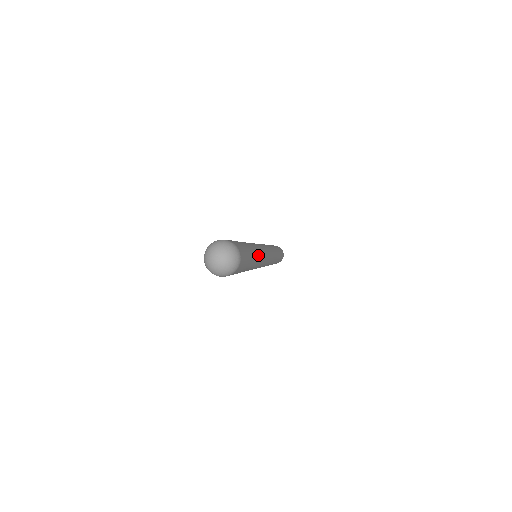
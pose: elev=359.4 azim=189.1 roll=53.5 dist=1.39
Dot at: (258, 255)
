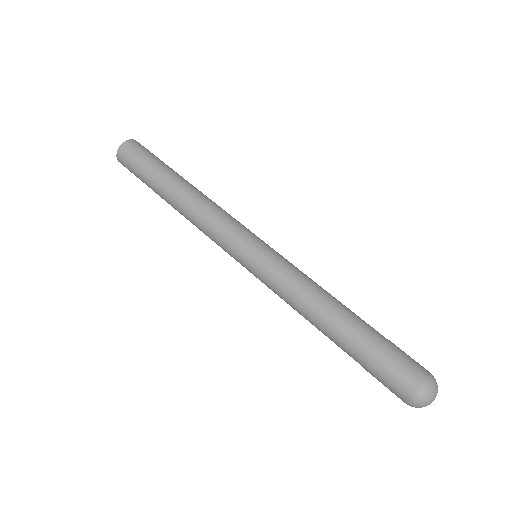
Dot at: occluded
